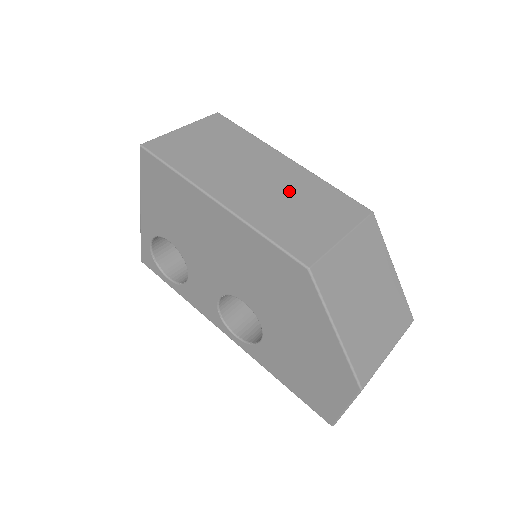
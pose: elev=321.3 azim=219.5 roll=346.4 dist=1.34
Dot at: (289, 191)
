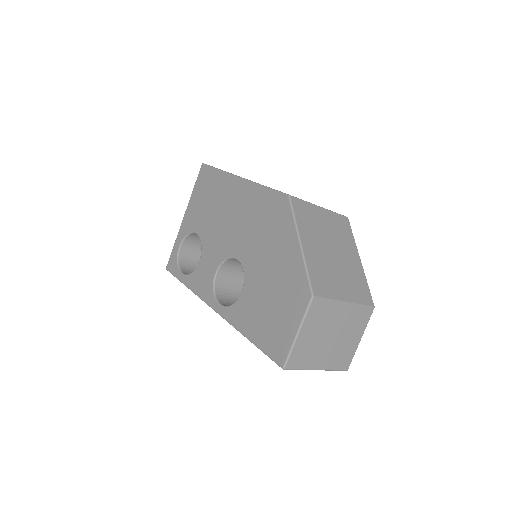
Dot at: occluded
